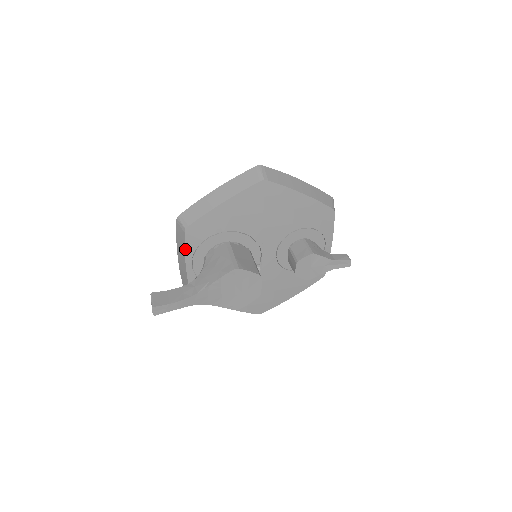
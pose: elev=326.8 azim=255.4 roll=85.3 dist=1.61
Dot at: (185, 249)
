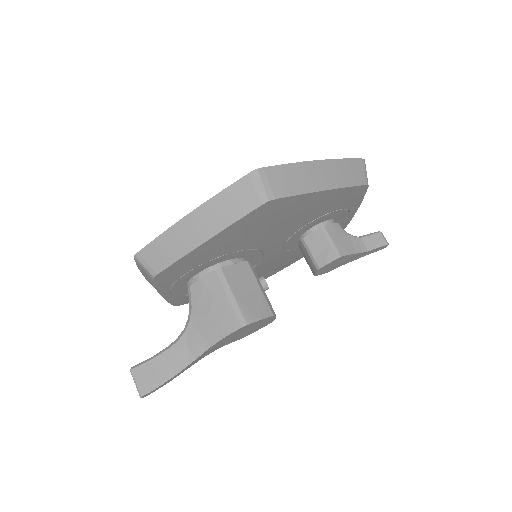
Dot at: (158, 288)
